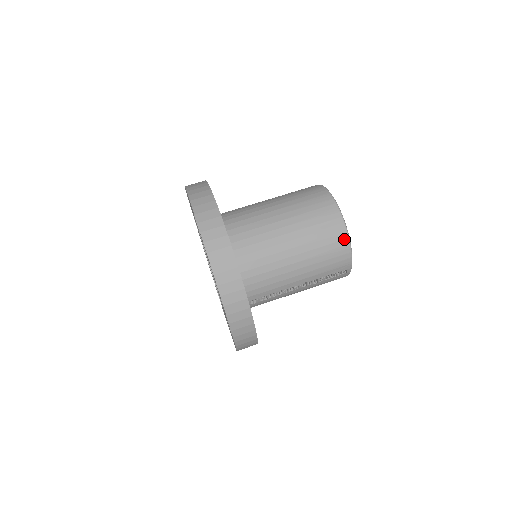
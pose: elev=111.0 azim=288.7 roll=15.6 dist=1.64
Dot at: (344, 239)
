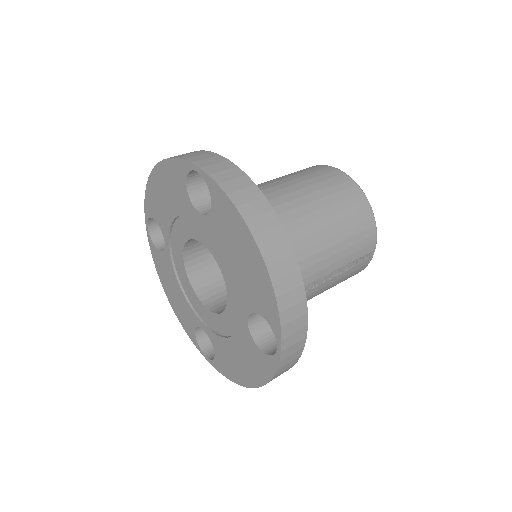
Dot at: (367, 208)
